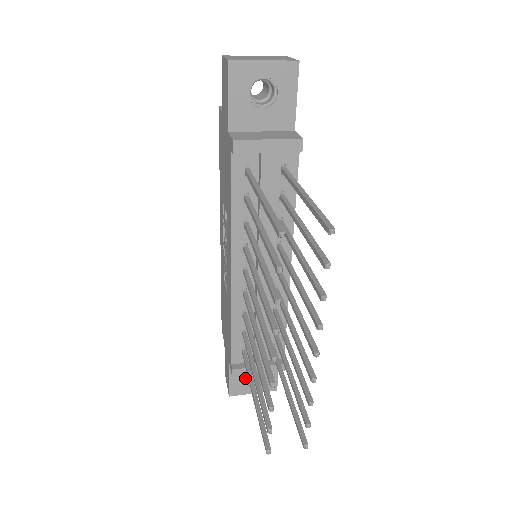
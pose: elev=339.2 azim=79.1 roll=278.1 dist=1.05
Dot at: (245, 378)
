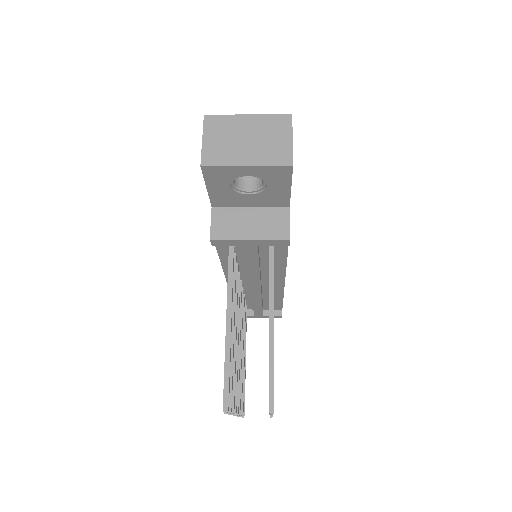
Dot at: occluded
